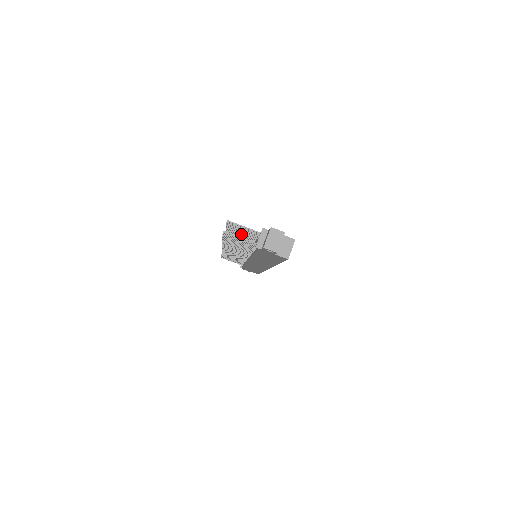
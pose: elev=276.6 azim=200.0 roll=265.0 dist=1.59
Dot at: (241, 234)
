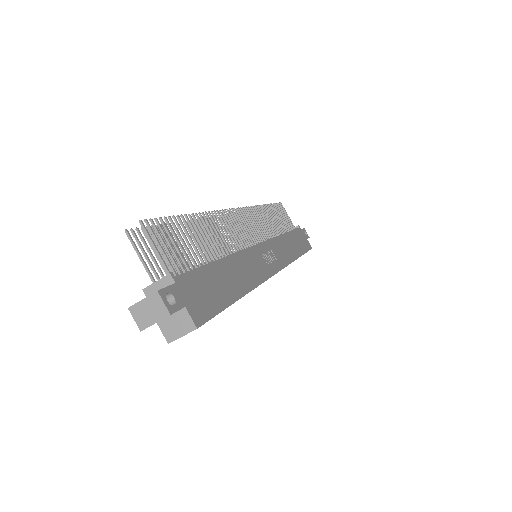
Dot at: (193, 238)
